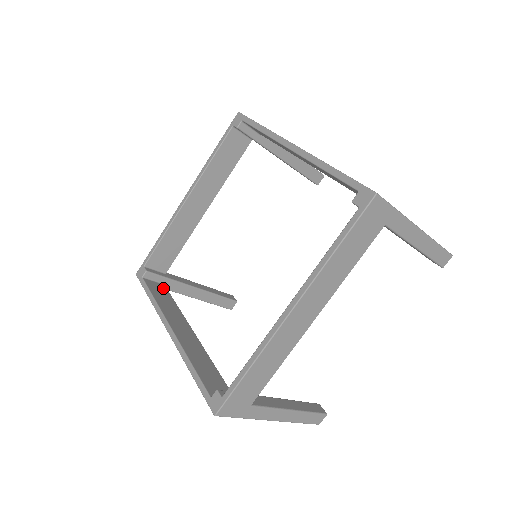
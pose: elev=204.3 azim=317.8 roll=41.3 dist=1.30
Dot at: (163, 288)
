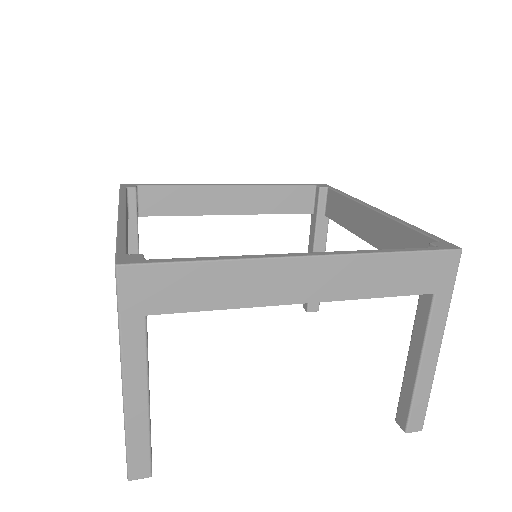
Dot at: occluded
